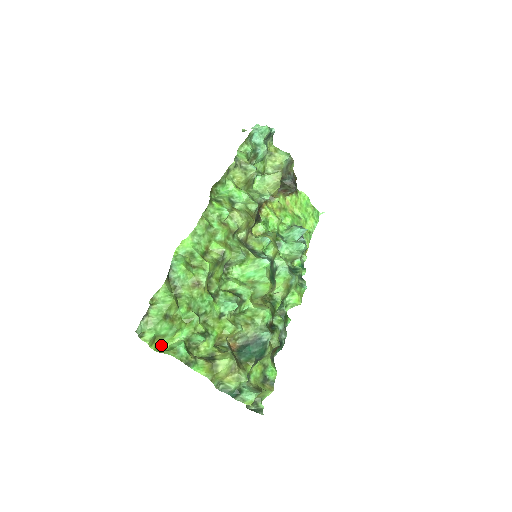
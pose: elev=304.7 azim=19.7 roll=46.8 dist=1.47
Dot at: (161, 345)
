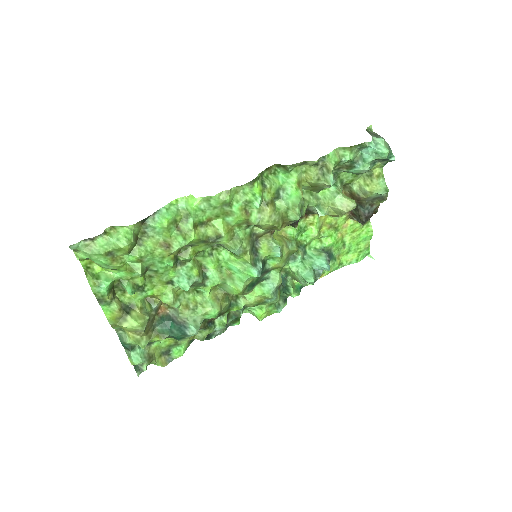
Dot at: (94, 265)
